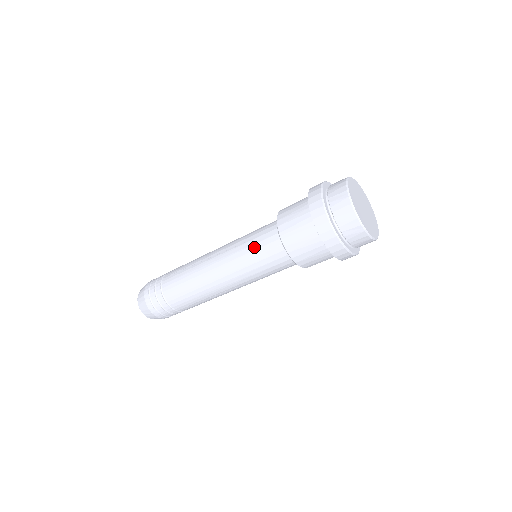
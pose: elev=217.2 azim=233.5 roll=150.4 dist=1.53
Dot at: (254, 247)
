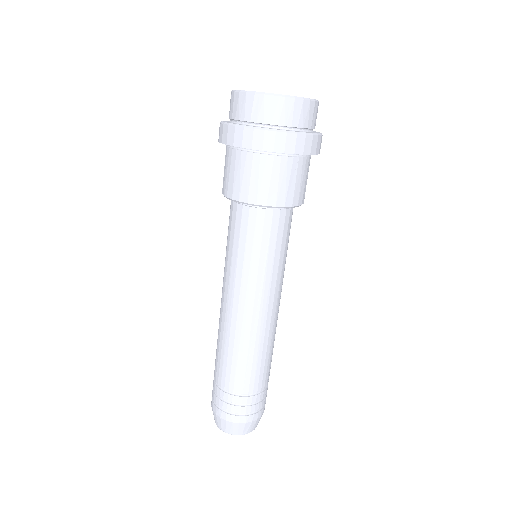
Dot at: (228, 238)
